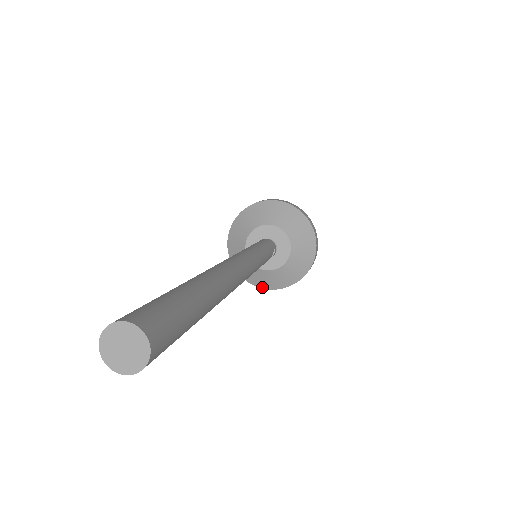
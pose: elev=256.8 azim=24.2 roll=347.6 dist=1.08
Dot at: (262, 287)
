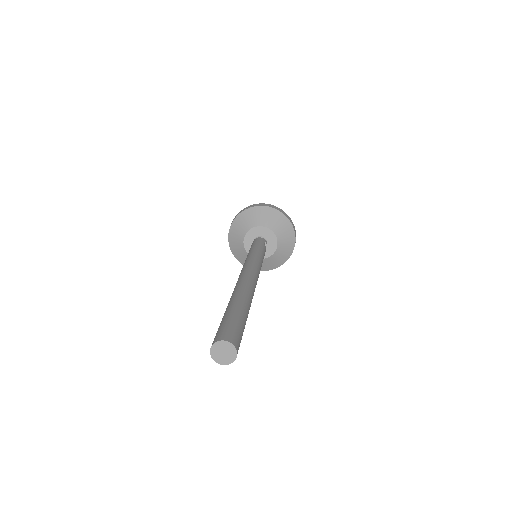
Dot at: occluded
